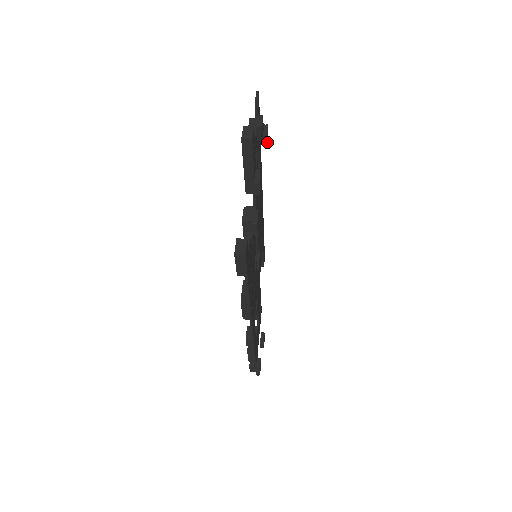
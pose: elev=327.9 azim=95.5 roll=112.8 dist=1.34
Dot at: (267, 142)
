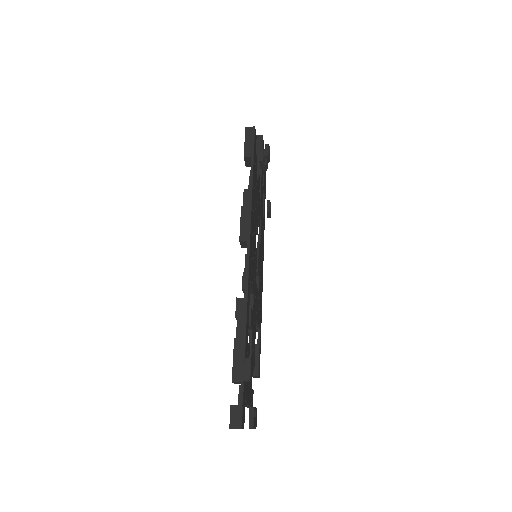
Dot at: (270, 212)
